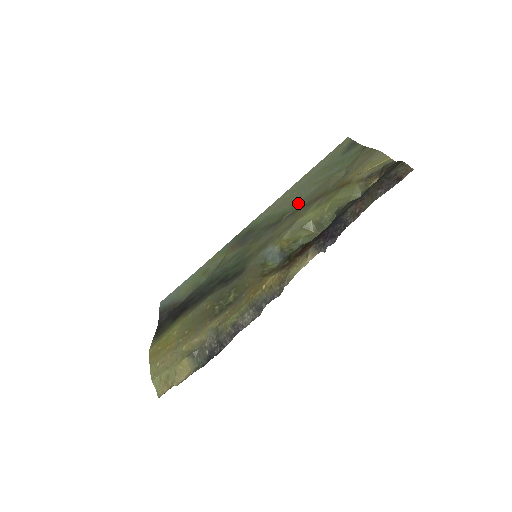
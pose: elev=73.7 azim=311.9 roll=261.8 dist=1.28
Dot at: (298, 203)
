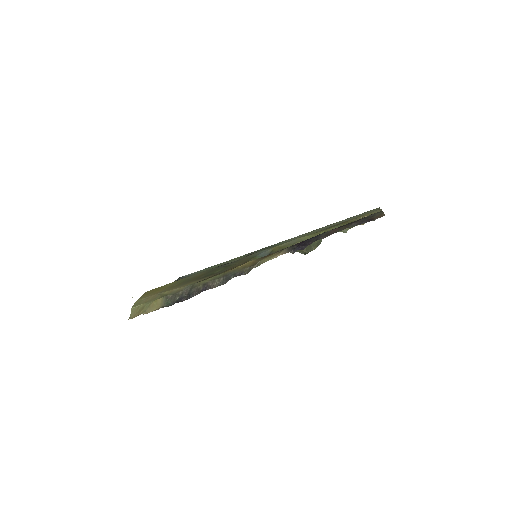
Dot at: occluded
